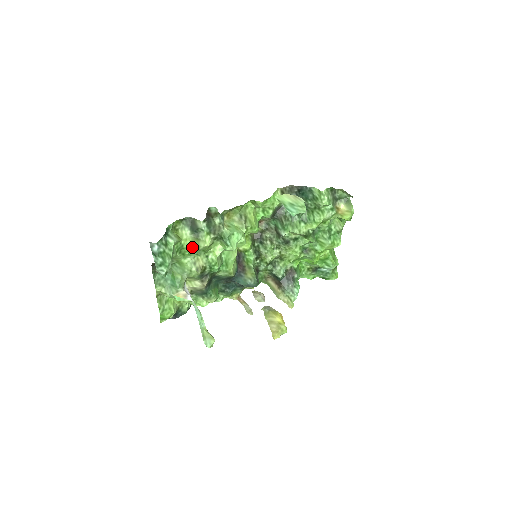
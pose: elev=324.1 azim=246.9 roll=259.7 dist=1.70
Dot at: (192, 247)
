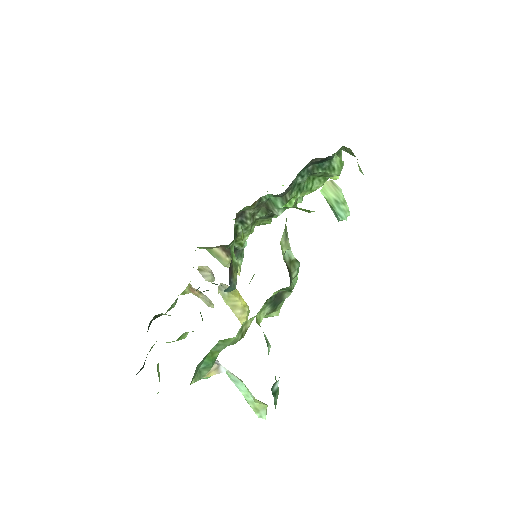
Dot at: occluded
